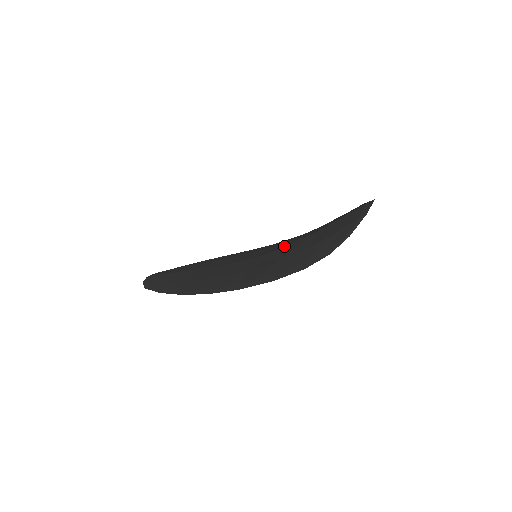
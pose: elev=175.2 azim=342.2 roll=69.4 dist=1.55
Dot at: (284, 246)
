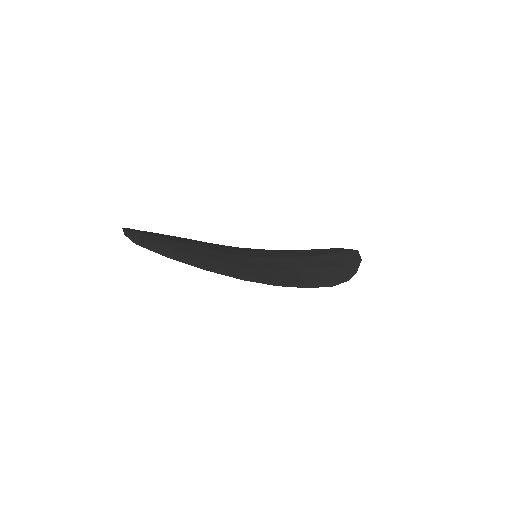
Dot at: (281, 257)
